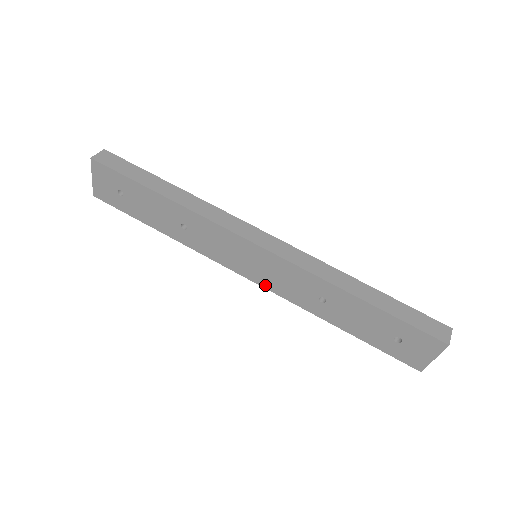
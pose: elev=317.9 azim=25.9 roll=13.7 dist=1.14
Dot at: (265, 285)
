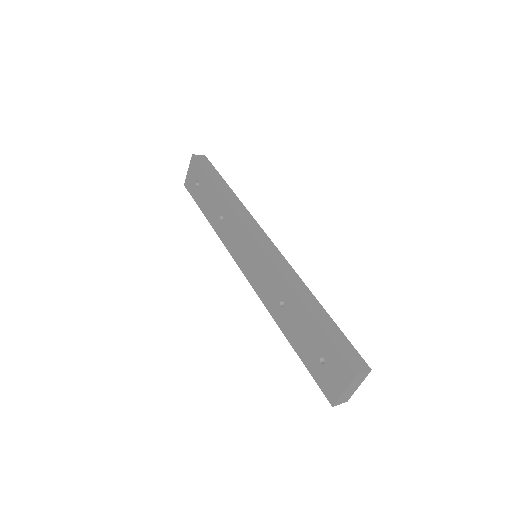
Dot at: (251, 281)
